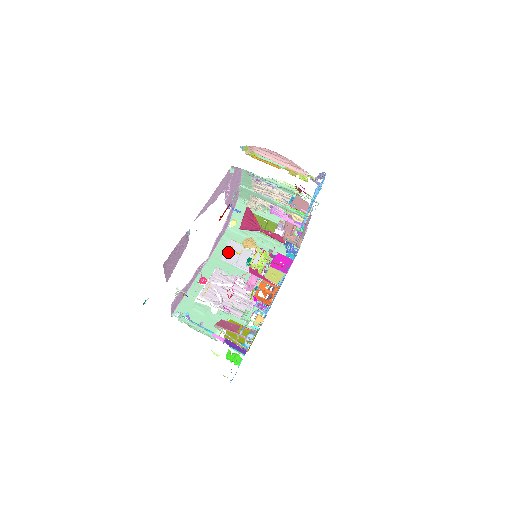
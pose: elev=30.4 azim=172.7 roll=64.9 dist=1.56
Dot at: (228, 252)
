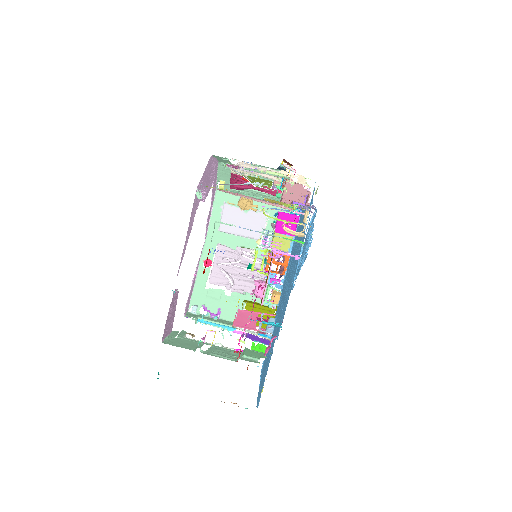
Dot at: (225, 220)
